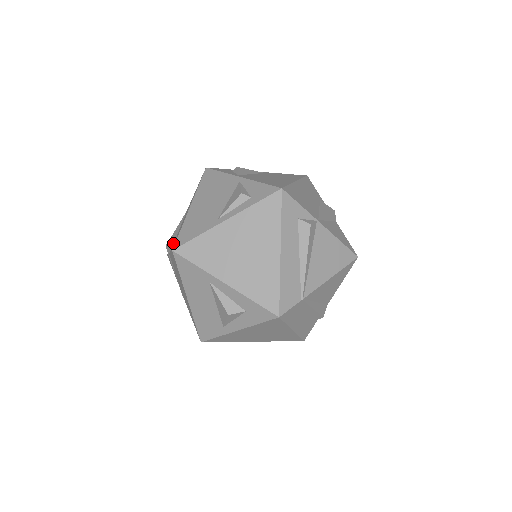
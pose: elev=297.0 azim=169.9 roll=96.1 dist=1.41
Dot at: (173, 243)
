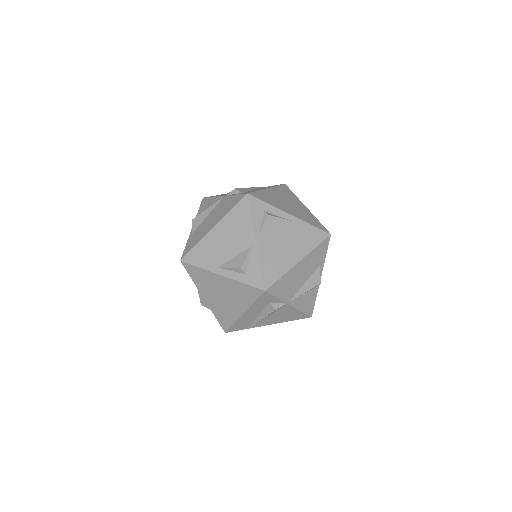
Dot at: (195, 229)
